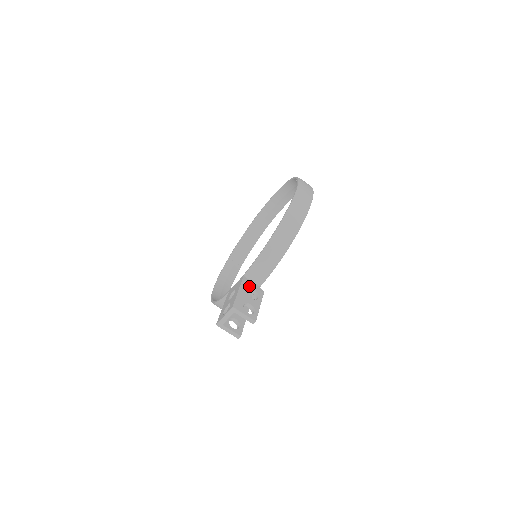
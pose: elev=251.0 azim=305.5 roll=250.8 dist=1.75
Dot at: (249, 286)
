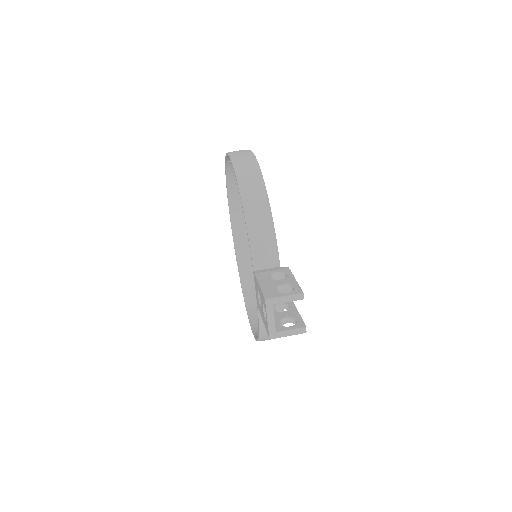
Dot at: (267, 273)
